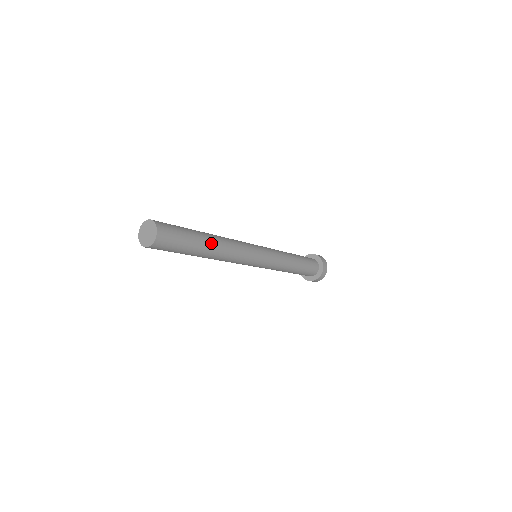
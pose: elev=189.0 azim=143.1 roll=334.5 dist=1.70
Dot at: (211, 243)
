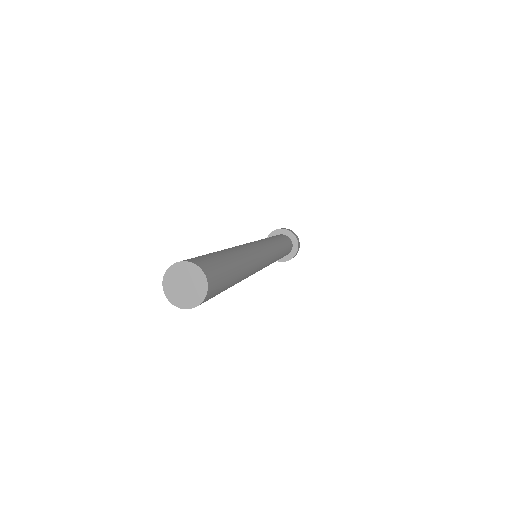
Dot at: (242, 267)
